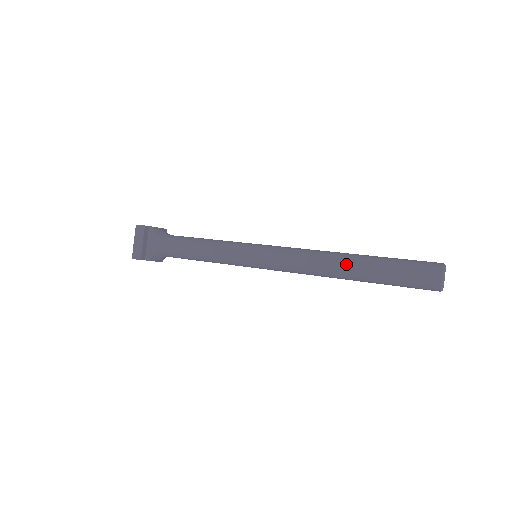
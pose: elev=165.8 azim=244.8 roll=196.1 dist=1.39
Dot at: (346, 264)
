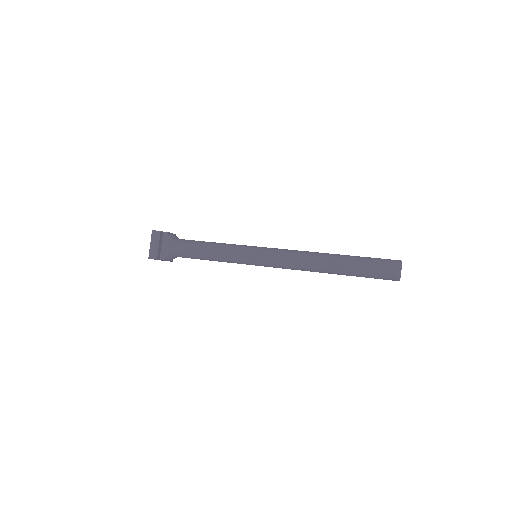
Dot at: (330, 261)
